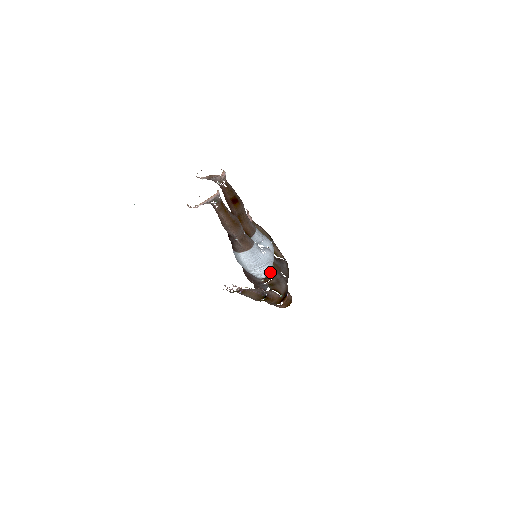
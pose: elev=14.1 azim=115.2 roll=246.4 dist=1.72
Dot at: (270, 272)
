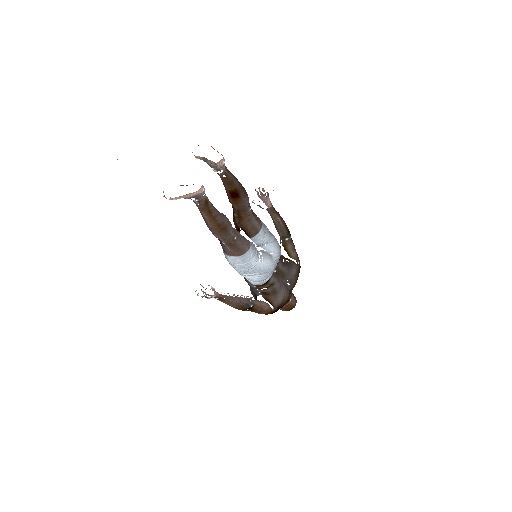
Dot at: (265, 281)
